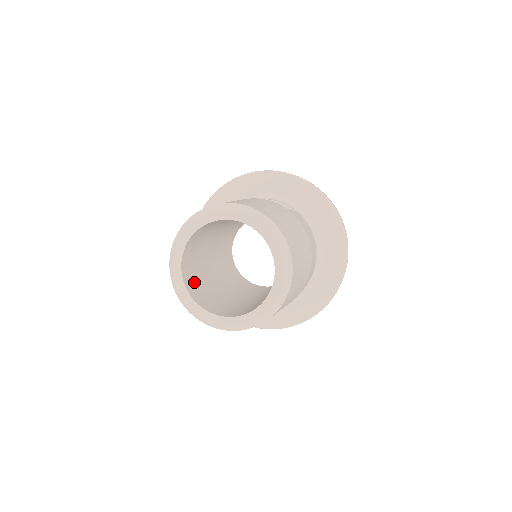
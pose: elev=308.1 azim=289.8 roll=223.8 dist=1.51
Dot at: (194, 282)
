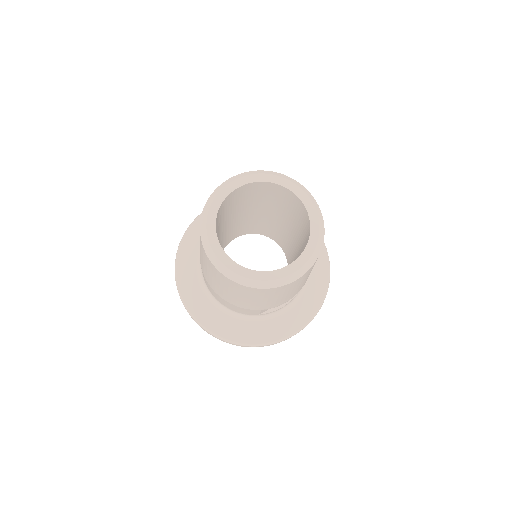
Dot at: occluded
